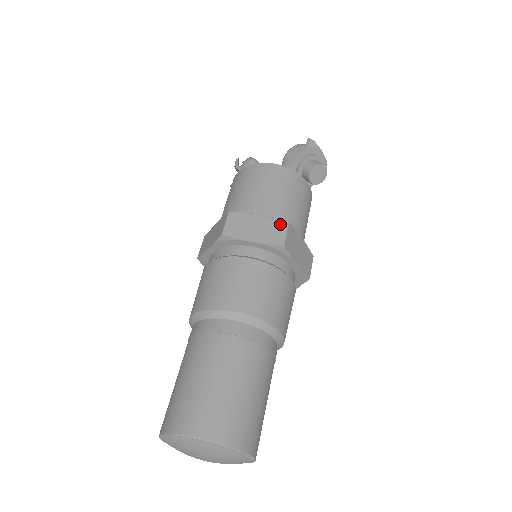
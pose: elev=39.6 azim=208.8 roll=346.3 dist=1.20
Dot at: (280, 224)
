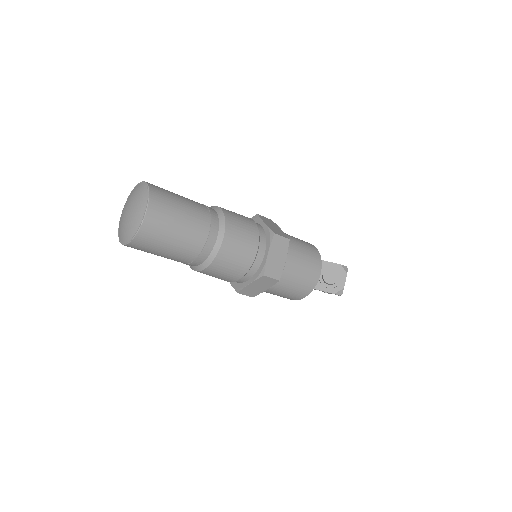
Dot at: (285, 235)
